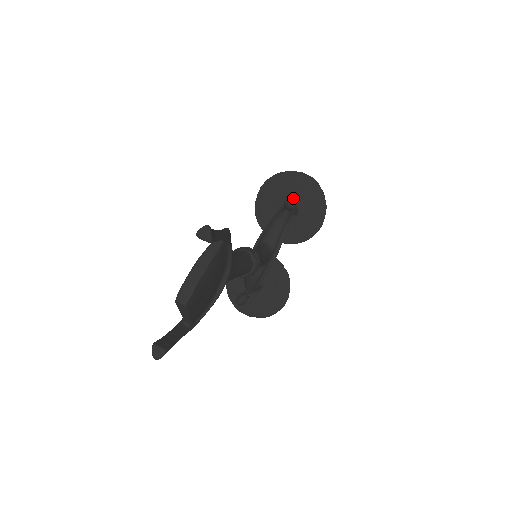
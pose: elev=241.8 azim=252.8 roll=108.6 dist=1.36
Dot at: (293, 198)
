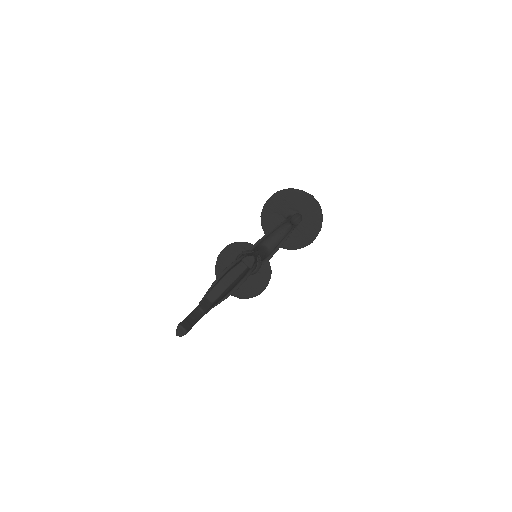
Dot at: (300, 217)
